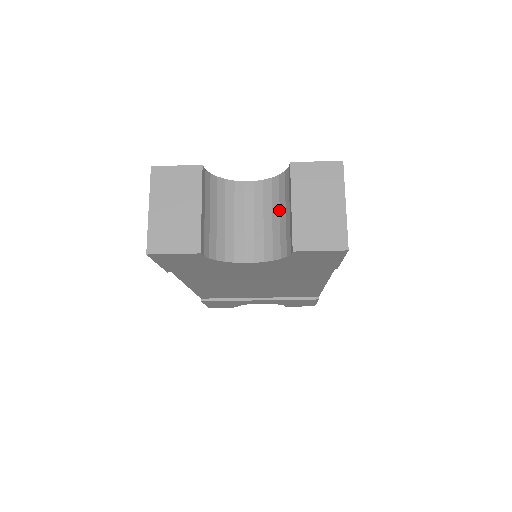
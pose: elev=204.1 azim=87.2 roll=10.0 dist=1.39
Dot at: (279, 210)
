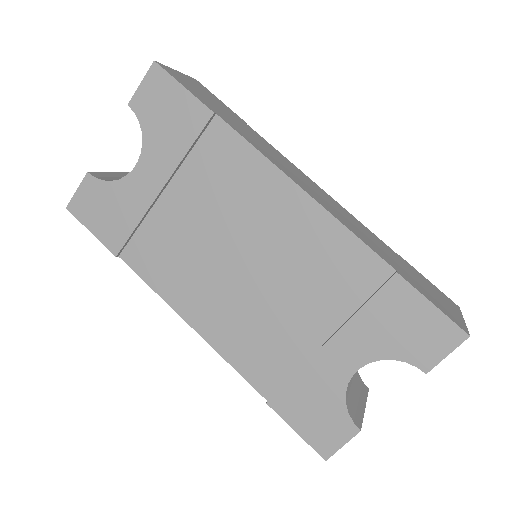
Dot at: occluded
